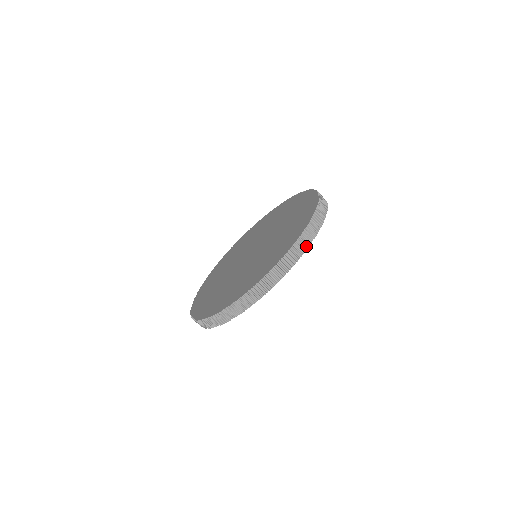
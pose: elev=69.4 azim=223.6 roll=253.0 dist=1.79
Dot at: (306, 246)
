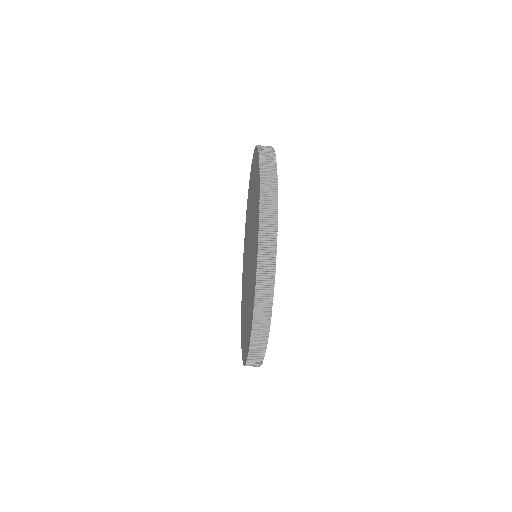
Dot at: (267, 320)
